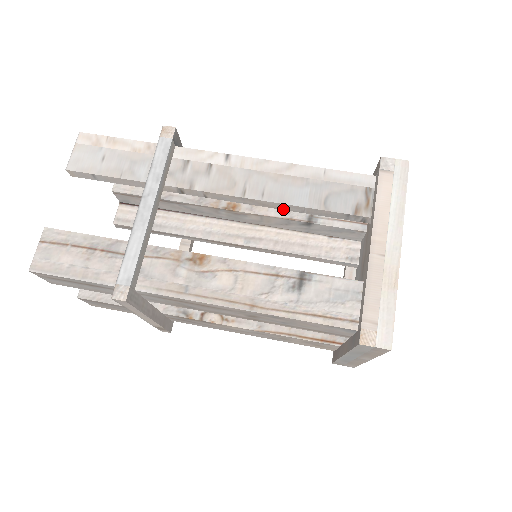
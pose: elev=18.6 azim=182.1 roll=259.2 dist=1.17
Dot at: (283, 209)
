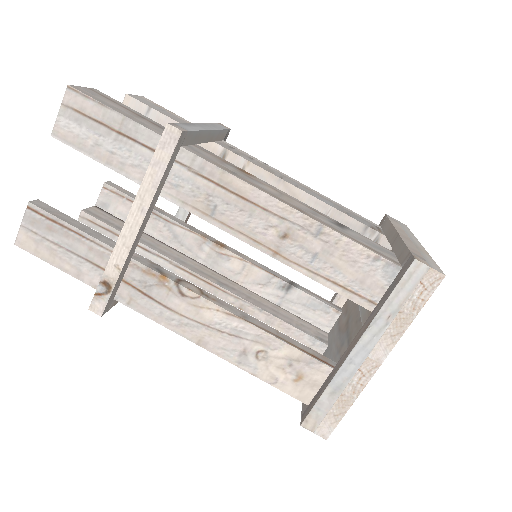
Dot at: occluded
